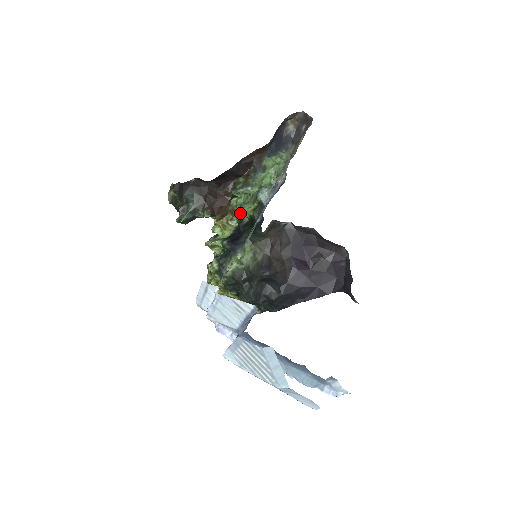
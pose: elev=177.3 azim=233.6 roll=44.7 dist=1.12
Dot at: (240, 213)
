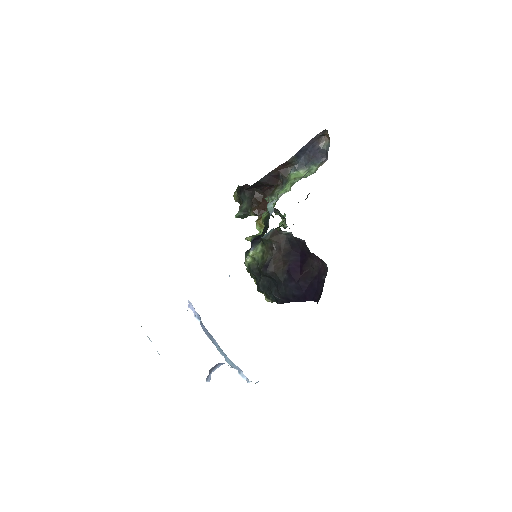
Dot at: occluded
